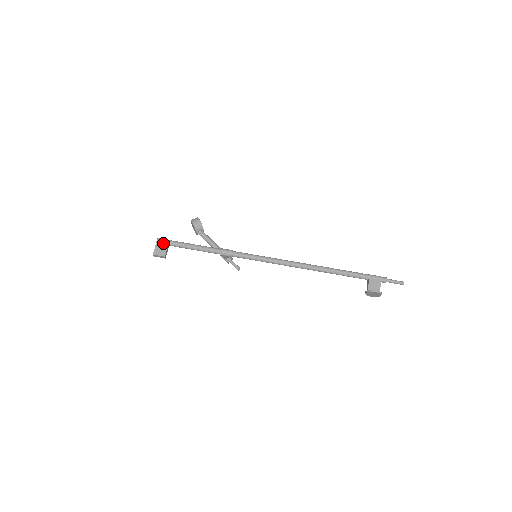
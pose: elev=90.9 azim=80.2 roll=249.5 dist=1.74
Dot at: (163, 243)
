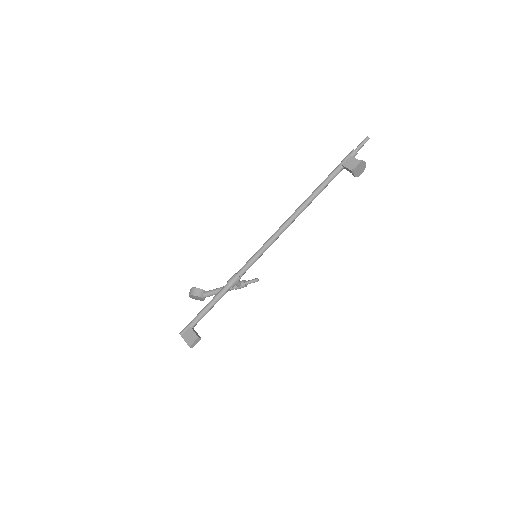
Dot at: (186, 331)
